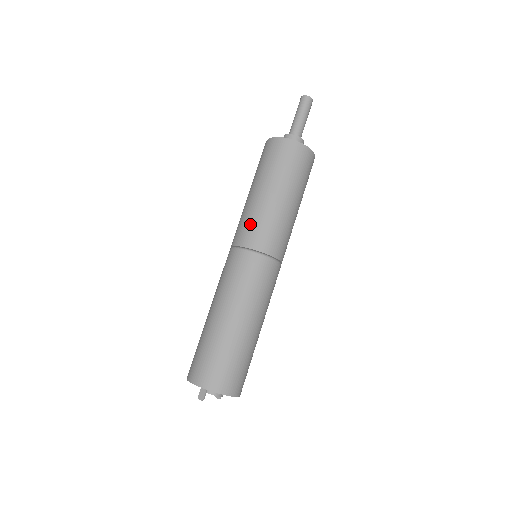
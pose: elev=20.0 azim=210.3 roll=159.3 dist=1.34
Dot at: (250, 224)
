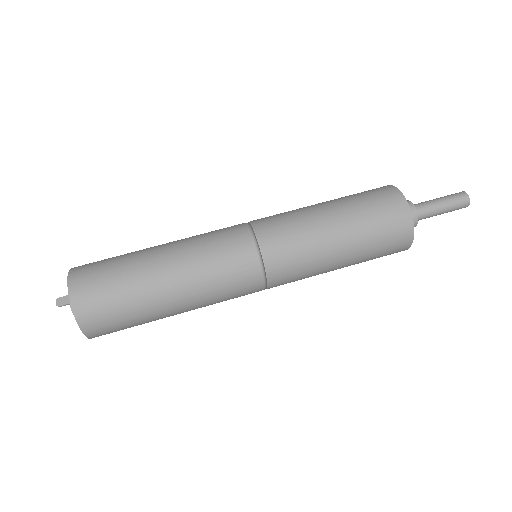
Dot at: (288, 231)
